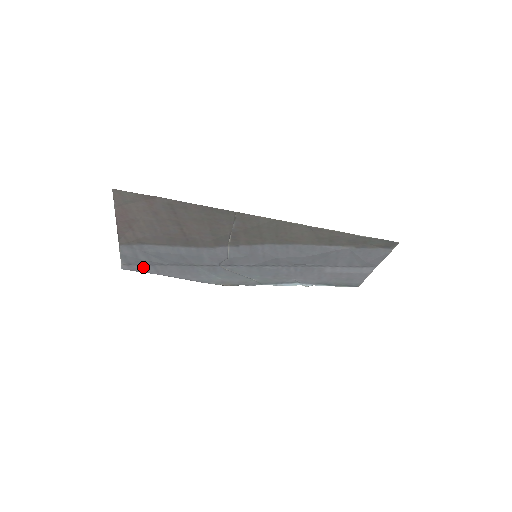
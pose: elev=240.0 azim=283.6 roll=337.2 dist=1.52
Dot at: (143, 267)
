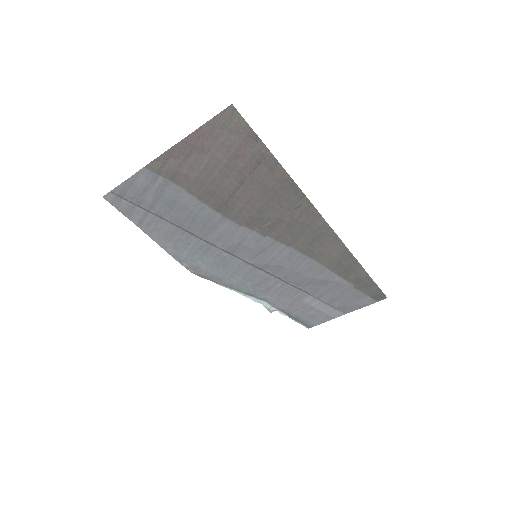
Dot at: (132, 208)
